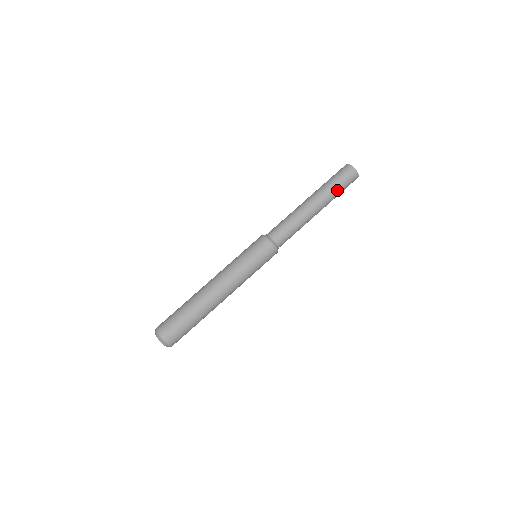
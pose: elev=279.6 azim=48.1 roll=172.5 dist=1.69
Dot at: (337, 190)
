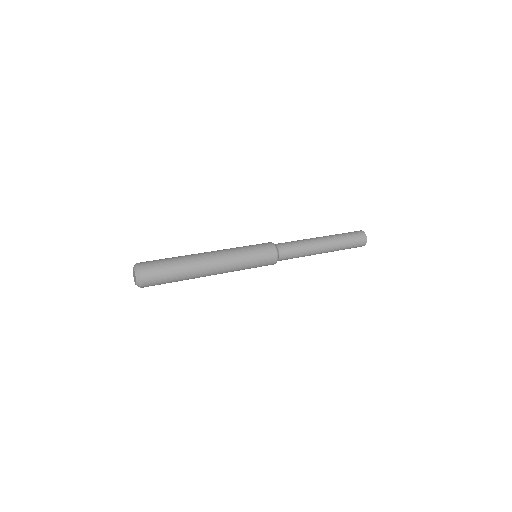
Dot at: (343, 235)
